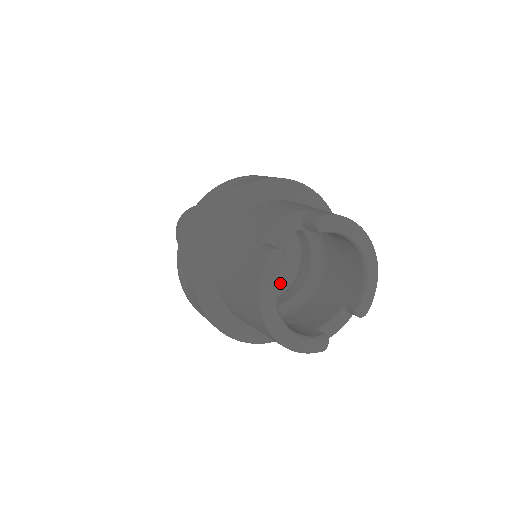
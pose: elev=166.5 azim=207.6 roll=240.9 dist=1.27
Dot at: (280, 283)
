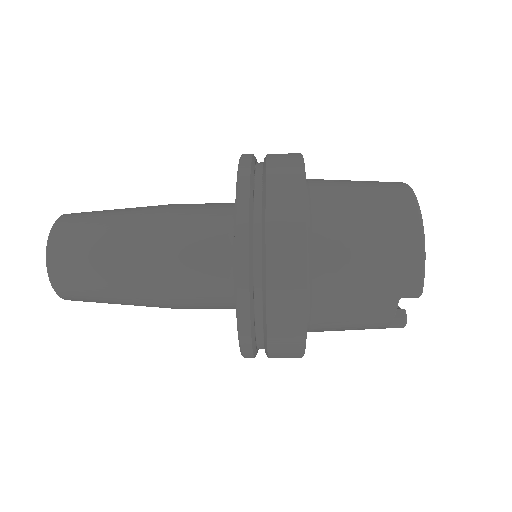
Dot at: occluded
